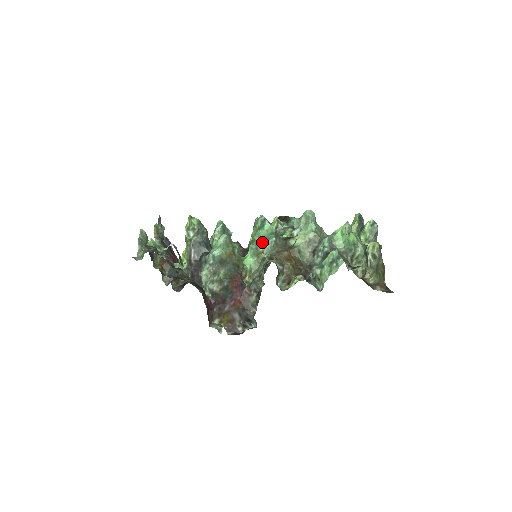
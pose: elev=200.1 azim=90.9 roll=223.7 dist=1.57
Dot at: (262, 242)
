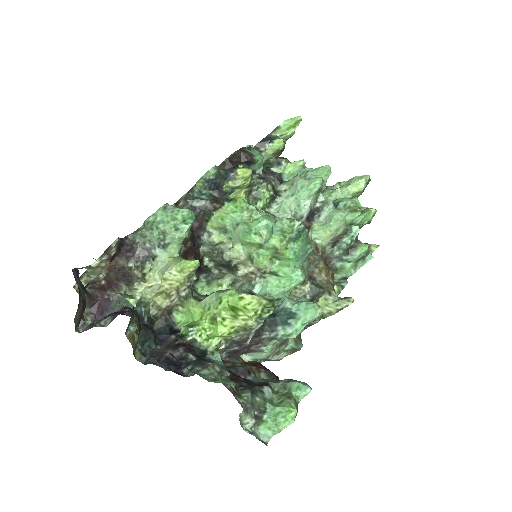
Dot at: (299, 260)
